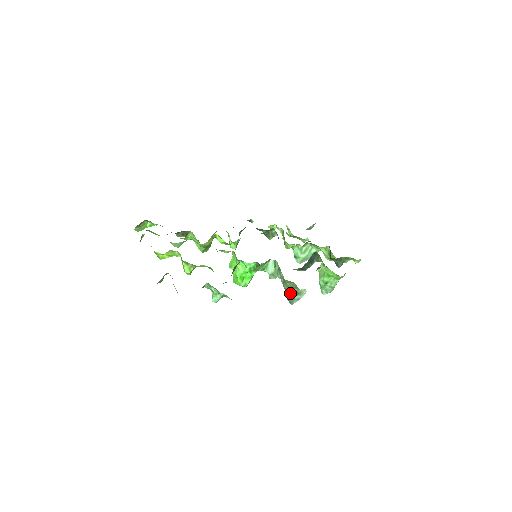
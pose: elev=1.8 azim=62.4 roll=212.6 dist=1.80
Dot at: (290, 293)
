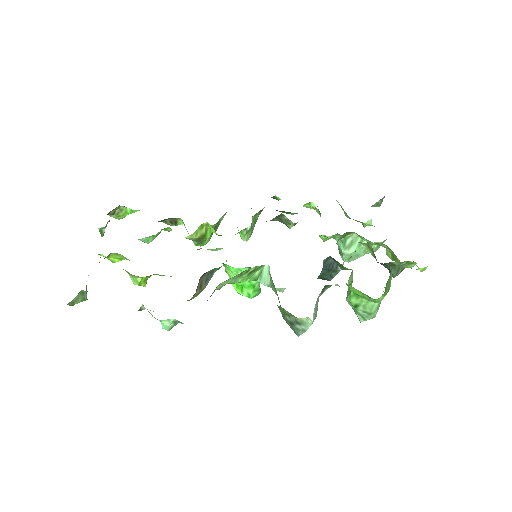
Dot at: (288, 320)
